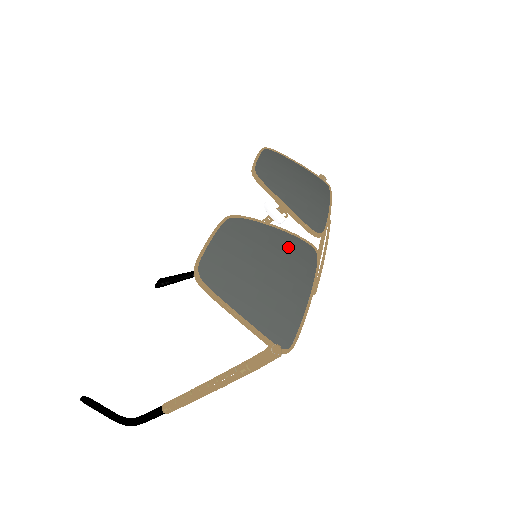
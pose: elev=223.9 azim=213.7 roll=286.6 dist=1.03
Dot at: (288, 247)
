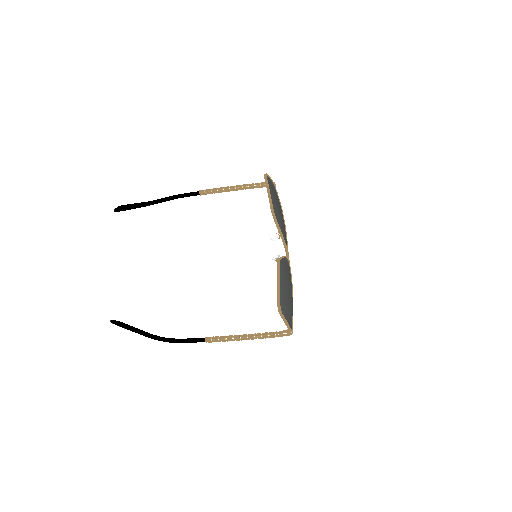
Dot at: occluded
